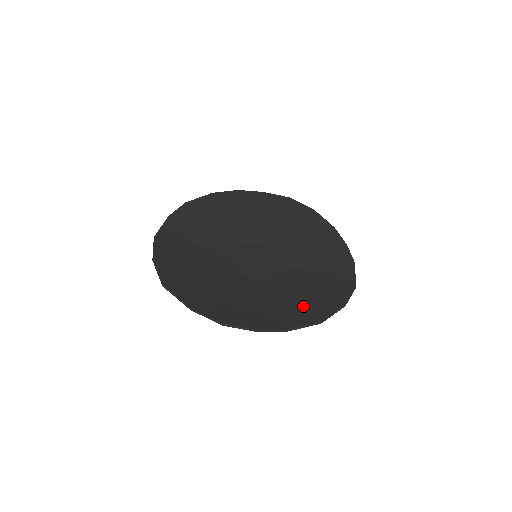
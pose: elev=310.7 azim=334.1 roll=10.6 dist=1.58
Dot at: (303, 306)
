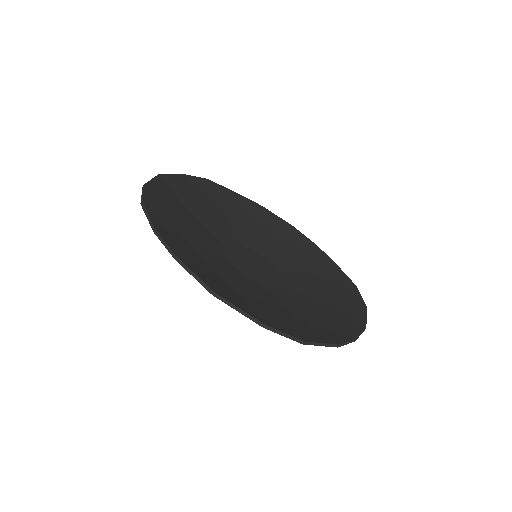
Dot at: (226, 287)
